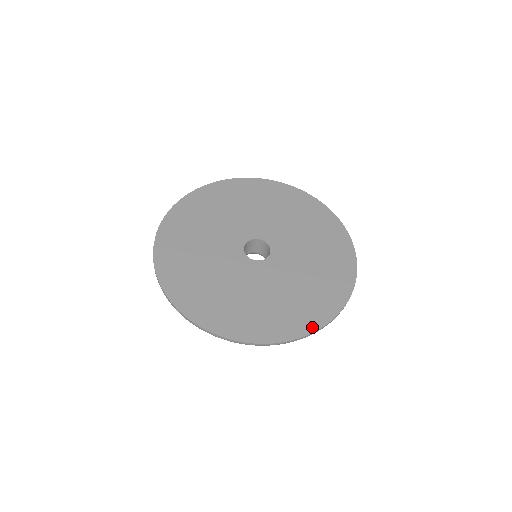
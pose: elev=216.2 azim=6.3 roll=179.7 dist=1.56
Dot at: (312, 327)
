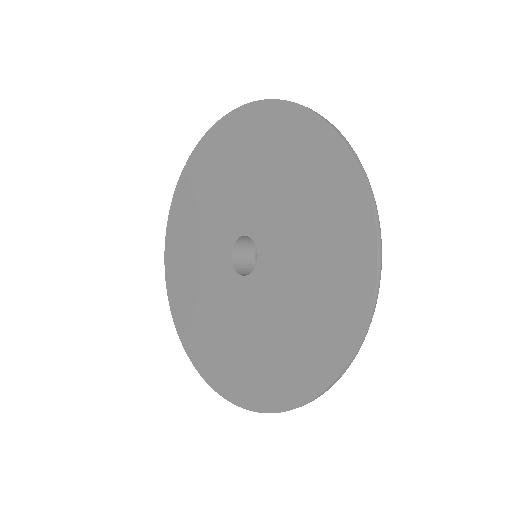
Dot at: (220, 388)
